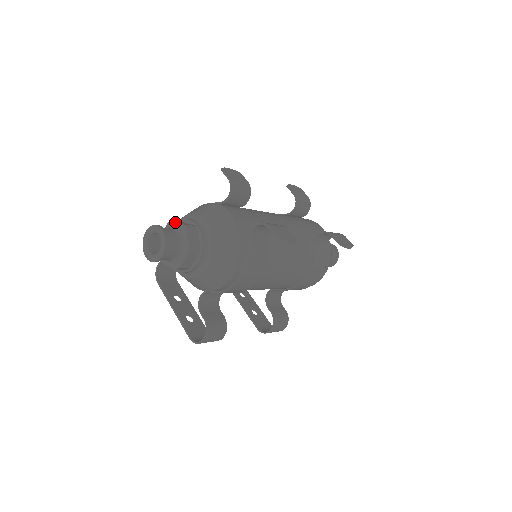
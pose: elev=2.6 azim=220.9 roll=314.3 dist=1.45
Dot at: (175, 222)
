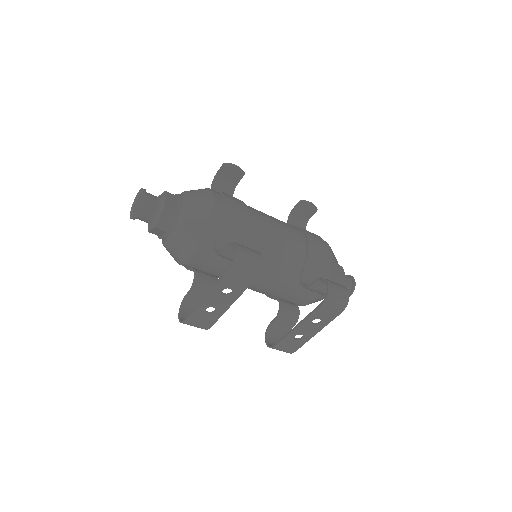
Dot at: occluded
